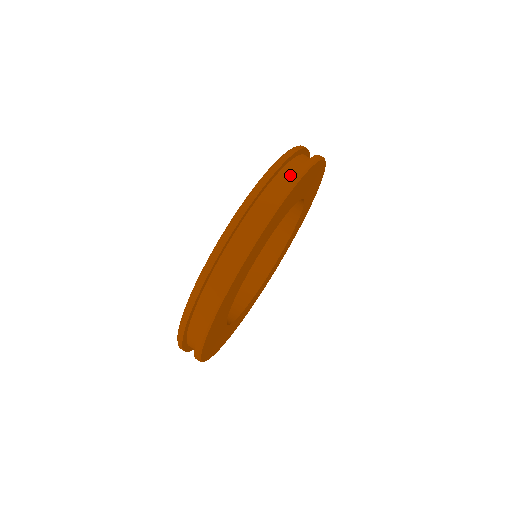
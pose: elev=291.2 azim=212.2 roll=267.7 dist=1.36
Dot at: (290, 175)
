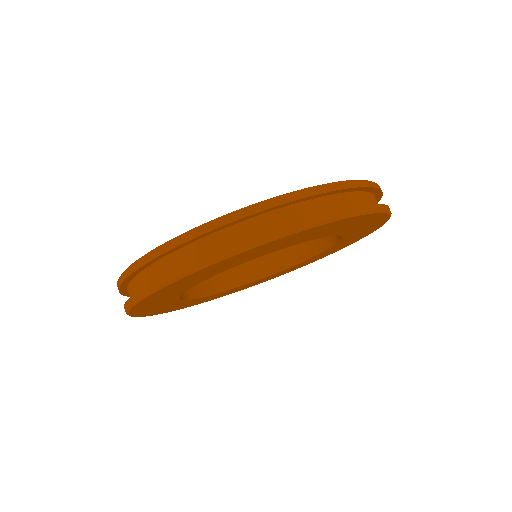
Dot at: (360, 203)
